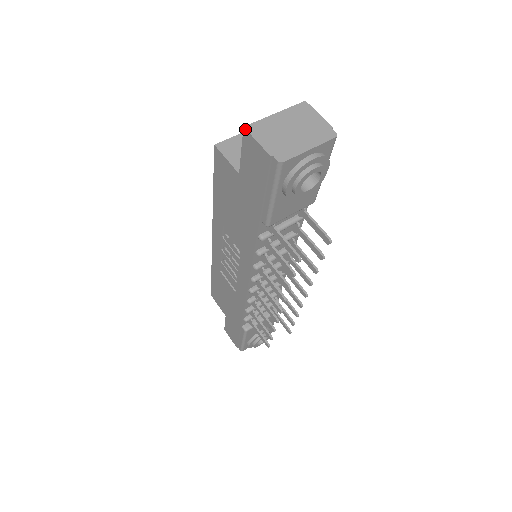
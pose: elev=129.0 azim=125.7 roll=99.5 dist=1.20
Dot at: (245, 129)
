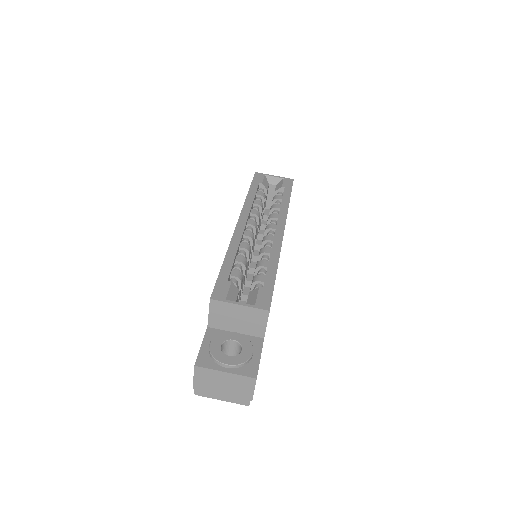
Dot at: (194, 367)
